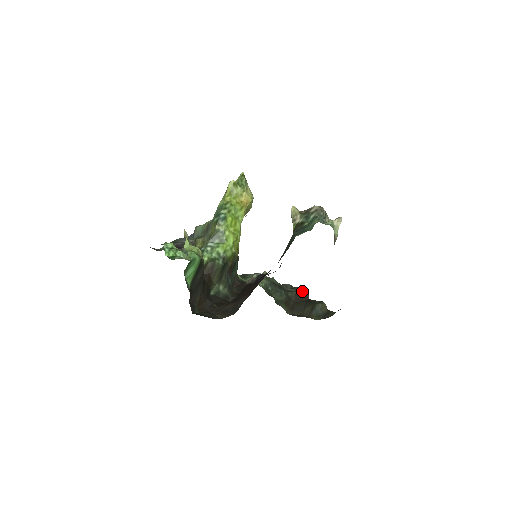
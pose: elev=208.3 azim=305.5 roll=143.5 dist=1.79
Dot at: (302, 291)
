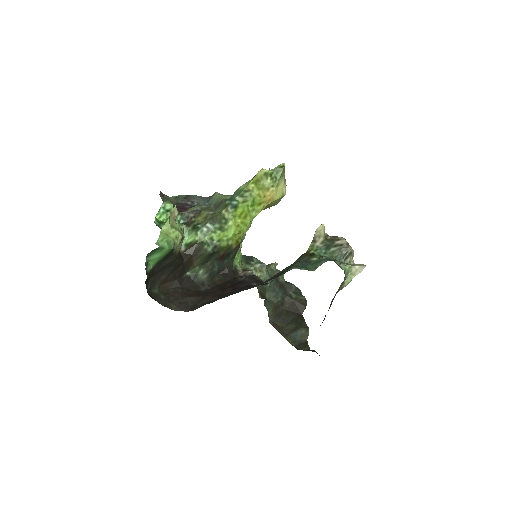
Dot at: (301, 302)
